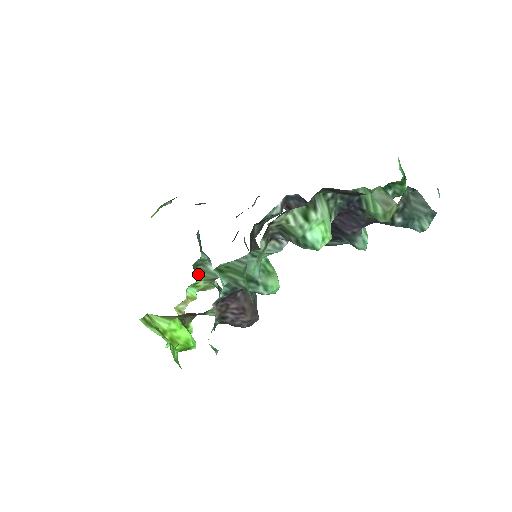
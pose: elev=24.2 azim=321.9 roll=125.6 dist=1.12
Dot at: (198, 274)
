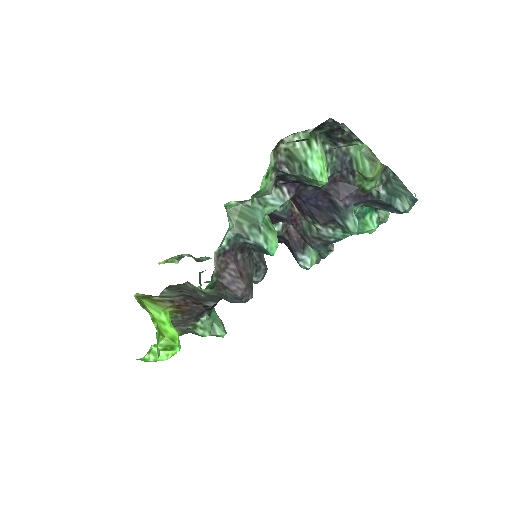
Dot at: occluded
